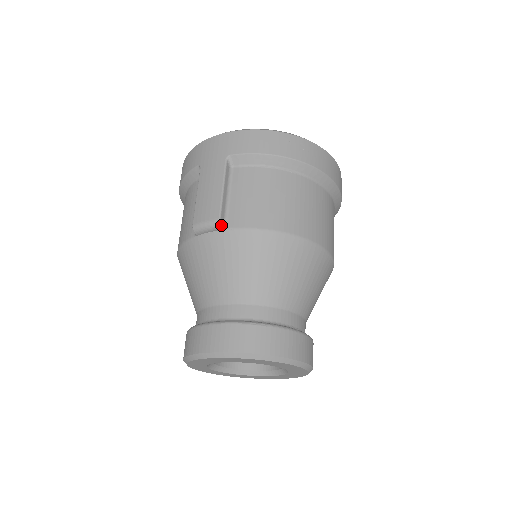
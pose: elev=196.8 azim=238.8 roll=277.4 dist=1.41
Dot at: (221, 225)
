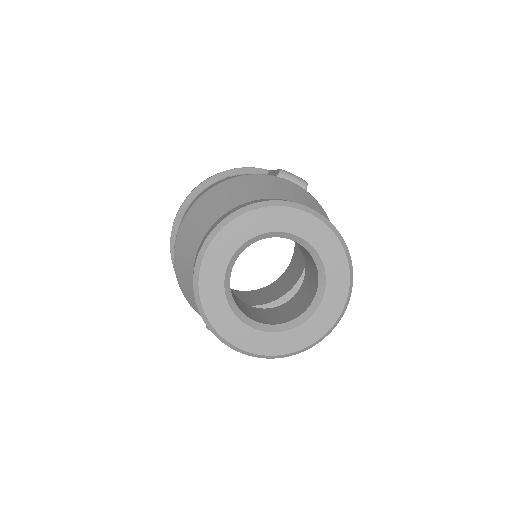
Dot at: occluded
